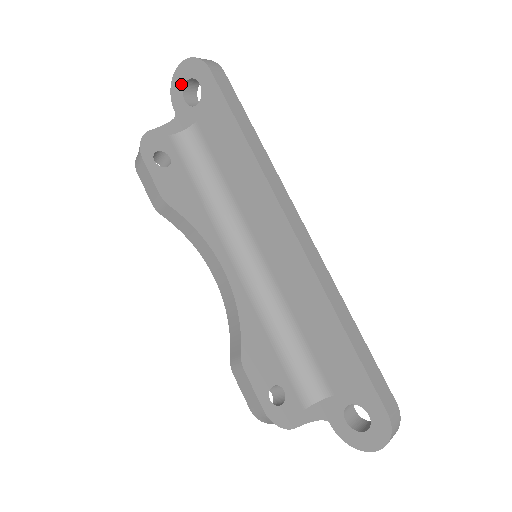
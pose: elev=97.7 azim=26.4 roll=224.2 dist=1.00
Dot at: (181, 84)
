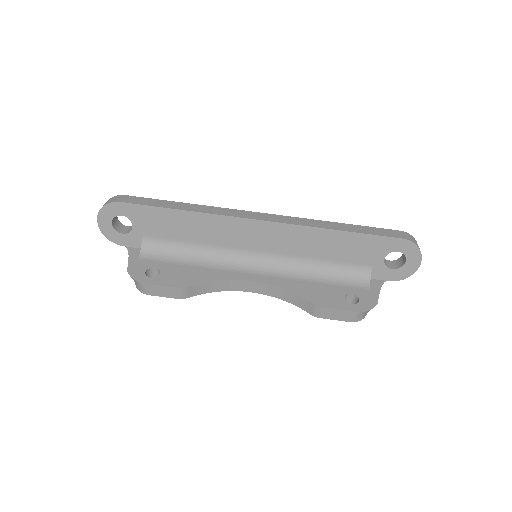
Dot at: (110, 228)
